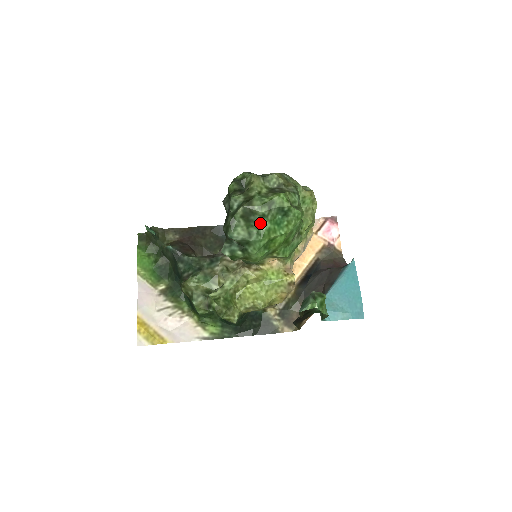
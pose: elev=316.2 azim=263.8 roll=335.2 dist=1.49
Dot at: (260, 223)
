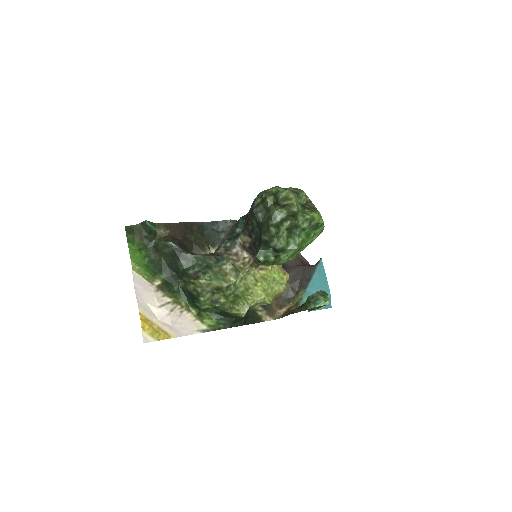
Dot at: (298, 235)
